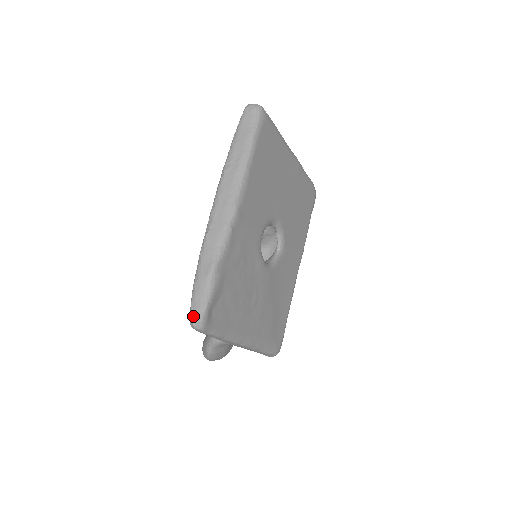
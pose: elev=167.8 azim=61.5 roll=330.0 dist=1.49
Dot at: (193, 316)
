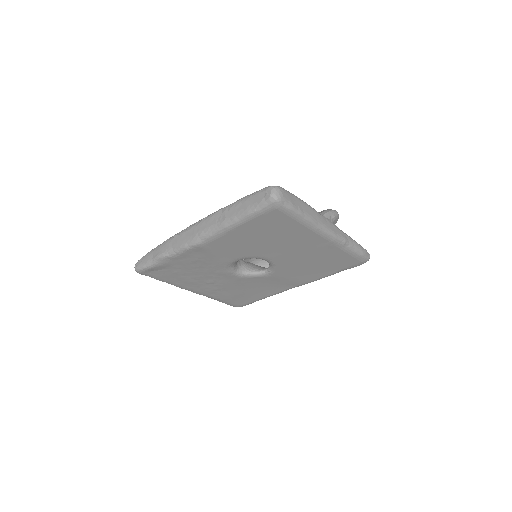
Dot at: (137, 264)
